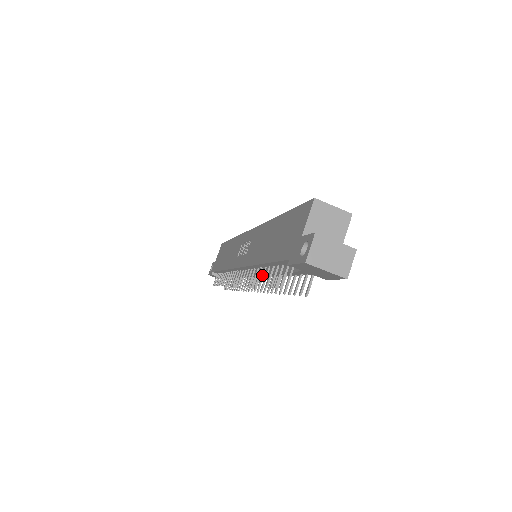
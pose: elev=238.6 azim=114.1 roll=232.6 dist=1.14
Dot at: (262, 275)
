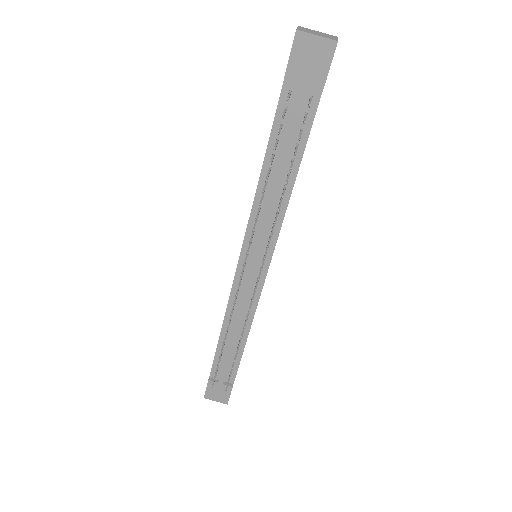
Dot at: (264, 185)
